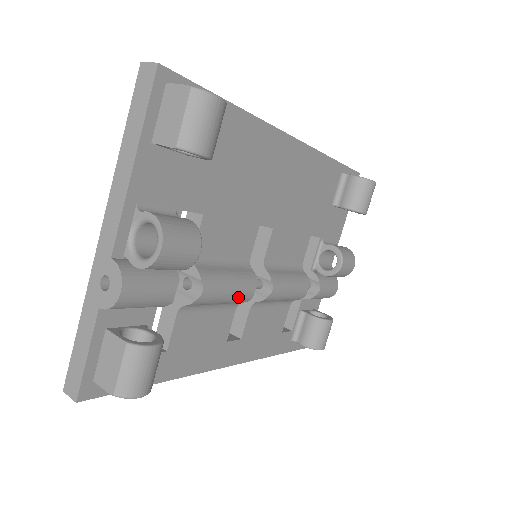
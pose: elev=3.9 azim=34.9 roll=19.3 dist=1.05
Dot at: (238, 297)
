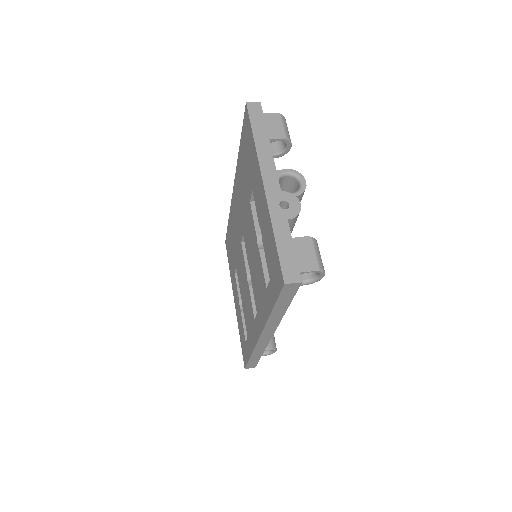
Dot at: occluded
